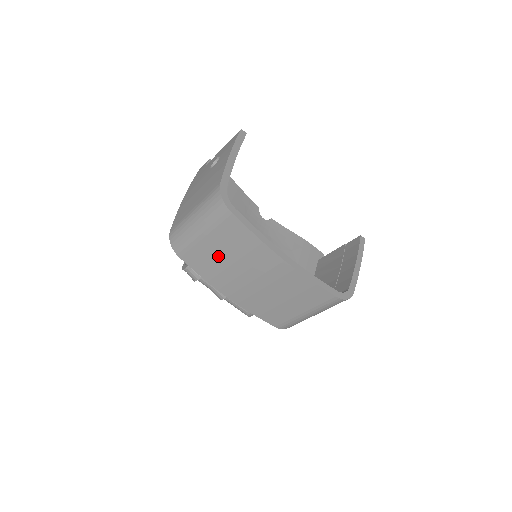
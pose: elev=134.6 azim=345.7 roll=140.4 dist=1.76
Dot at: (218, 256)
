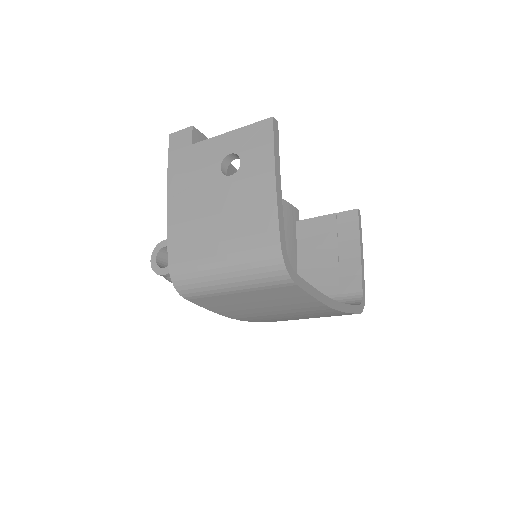
Dot at: (247, 303)
